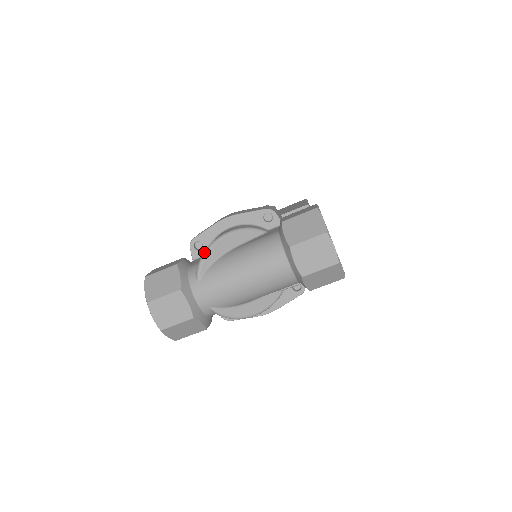
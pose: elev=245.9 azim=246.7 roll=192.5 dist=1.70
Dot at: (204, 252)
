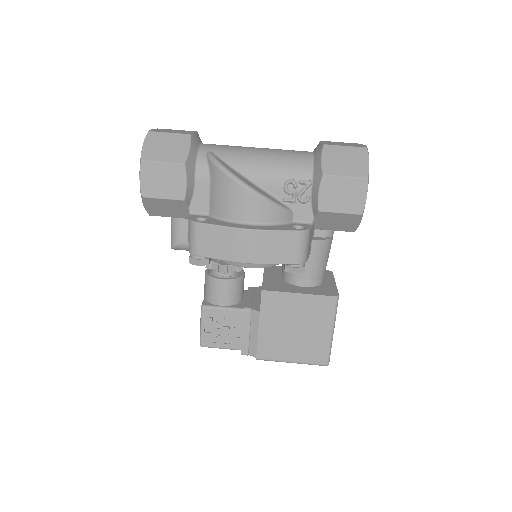
Dot at: occluded
